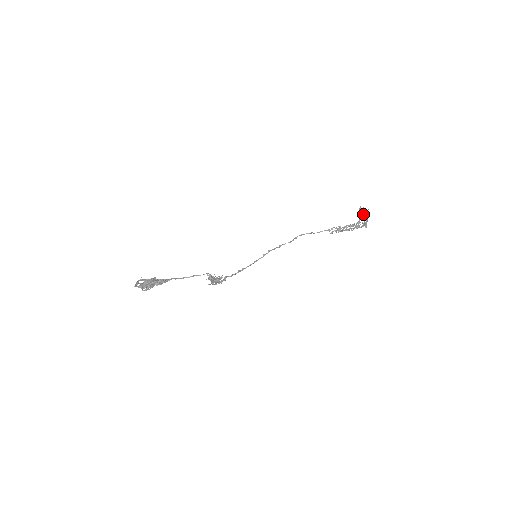
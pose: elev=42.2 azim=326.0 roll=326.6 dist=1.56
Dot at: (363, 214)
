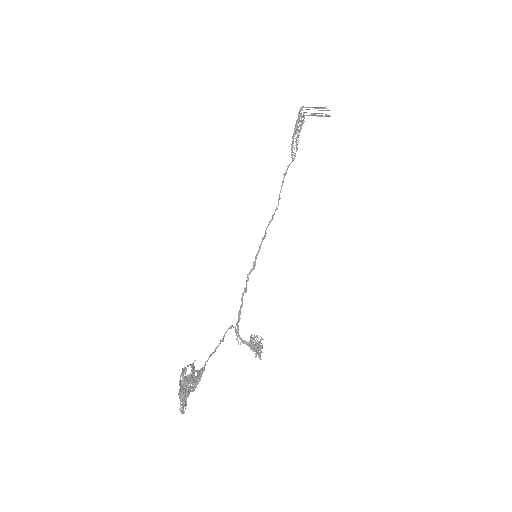
Dot at: (318, 110)
